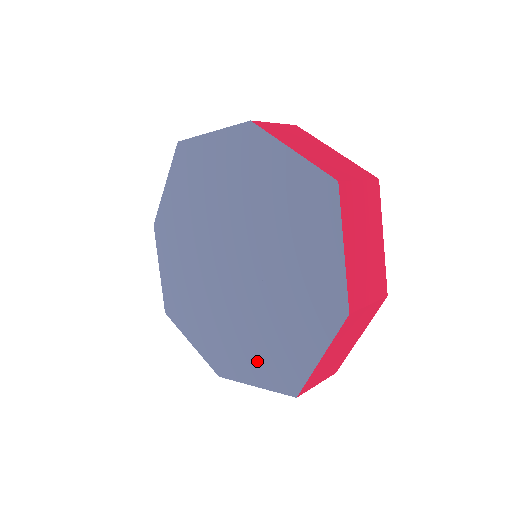
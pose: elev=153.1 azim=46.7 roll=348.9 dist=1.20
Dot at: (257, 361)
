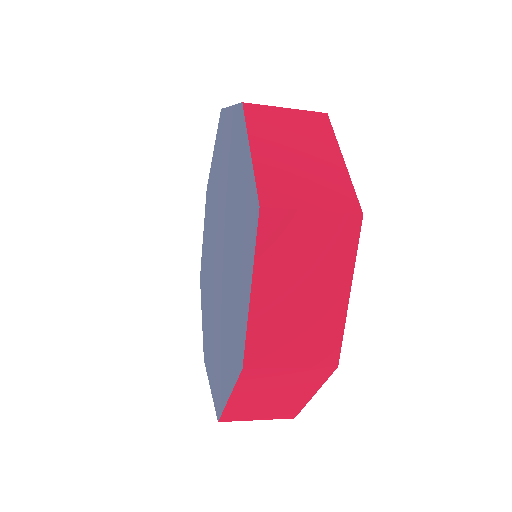
Dot at: (213, 365)
